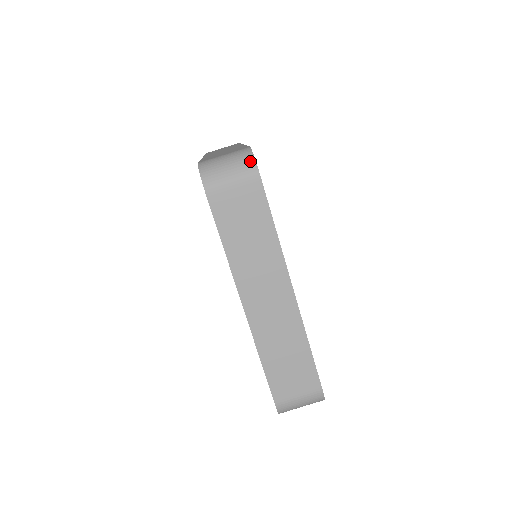
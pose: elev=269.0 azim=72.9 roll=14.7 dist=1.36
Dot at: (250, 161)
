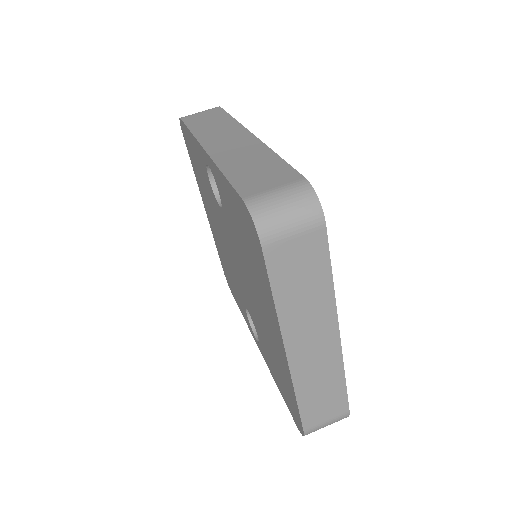
Dot at: (314, 204)
